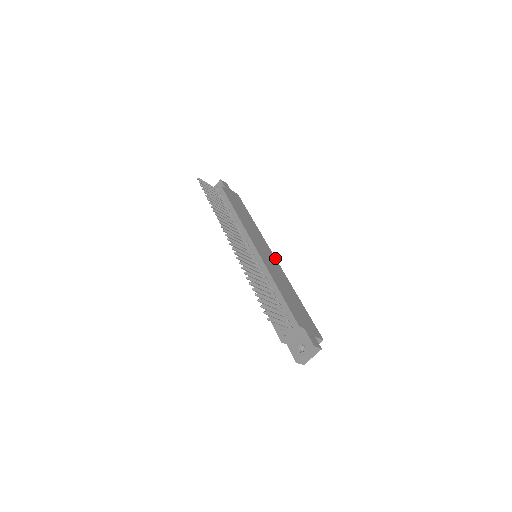
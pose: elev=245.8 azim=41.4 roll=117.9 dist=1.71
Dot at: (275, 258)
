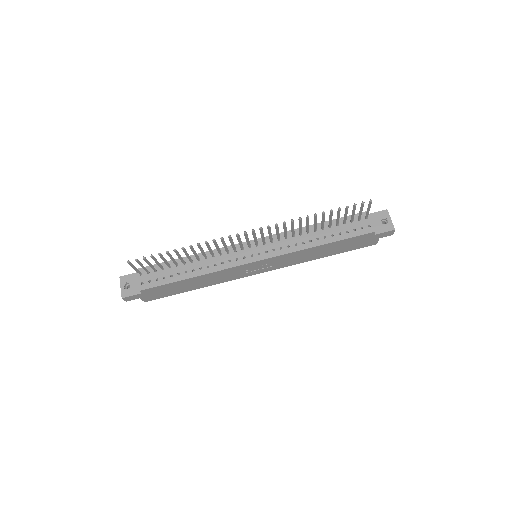
Dot at: occluded
